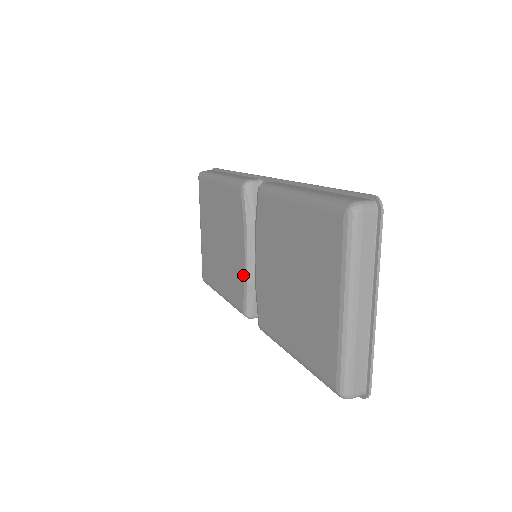
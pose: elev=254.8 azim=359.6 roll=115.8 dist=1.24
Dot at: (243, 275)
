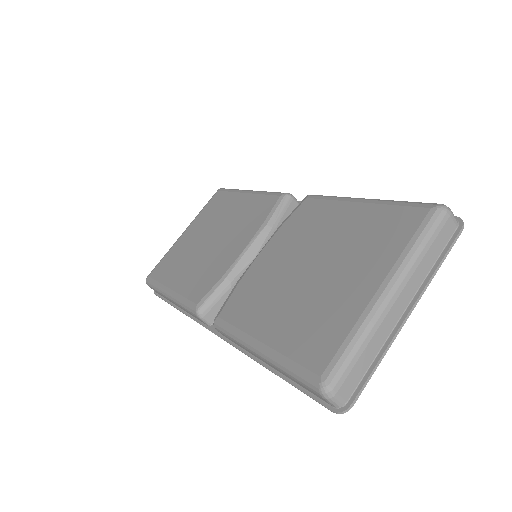
Dot at: (226, 268)
